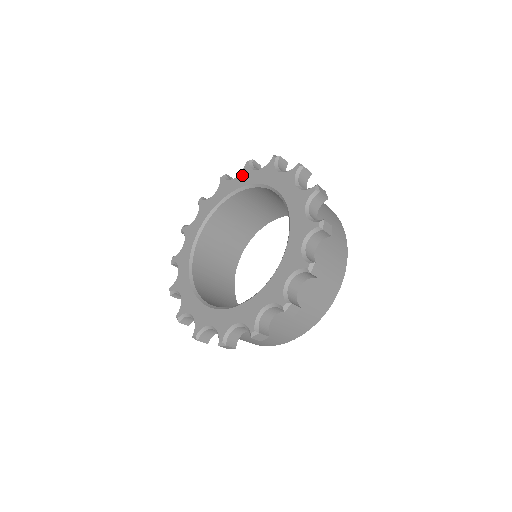
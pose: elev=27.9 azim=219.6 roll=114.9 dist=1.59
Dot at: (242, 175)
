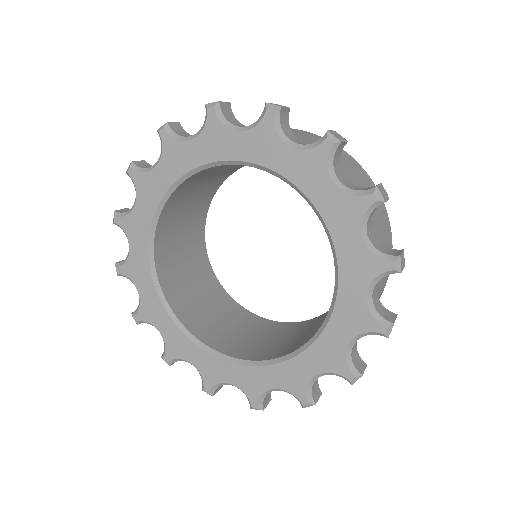
Dot at: (256, 136)
